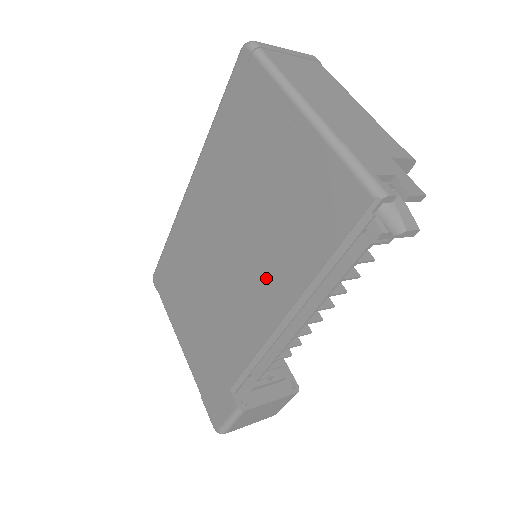
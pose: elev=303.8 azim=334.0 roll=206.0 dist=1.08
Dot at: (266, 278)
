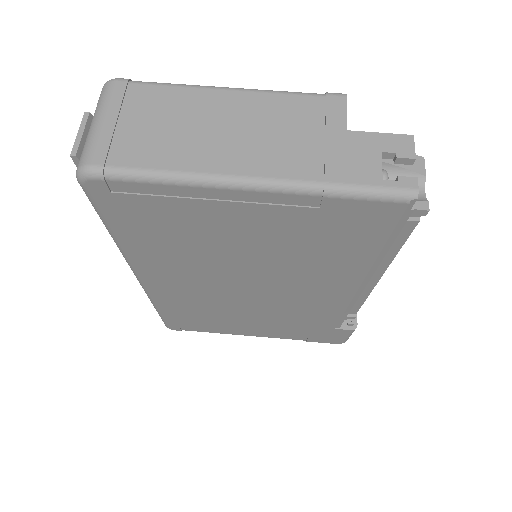
Dot at: (316, 281)
